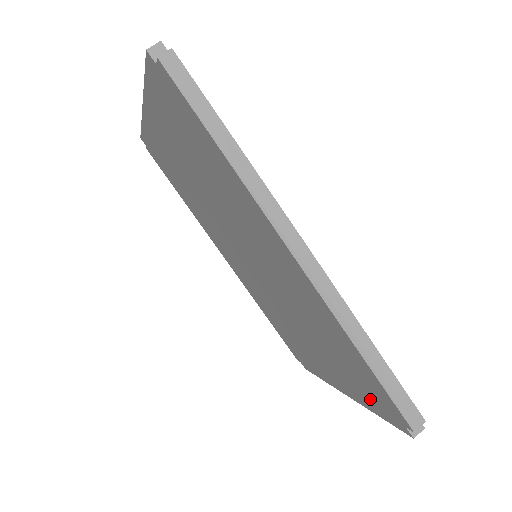
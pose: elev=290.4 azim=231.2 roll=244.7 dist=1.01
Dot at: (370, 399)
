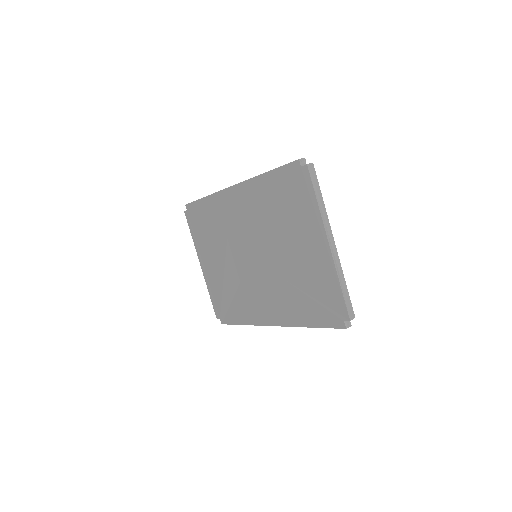
Dot at: (303, 197)
